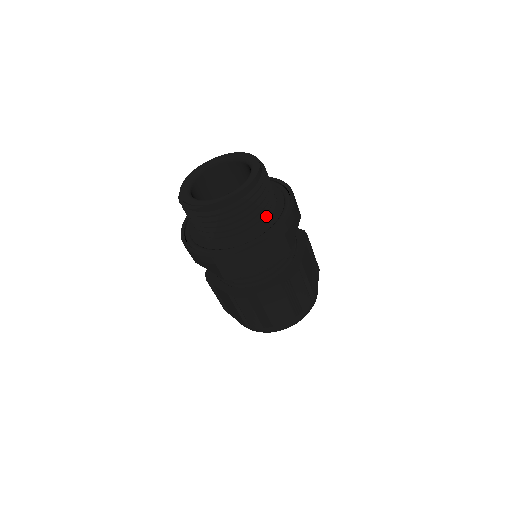
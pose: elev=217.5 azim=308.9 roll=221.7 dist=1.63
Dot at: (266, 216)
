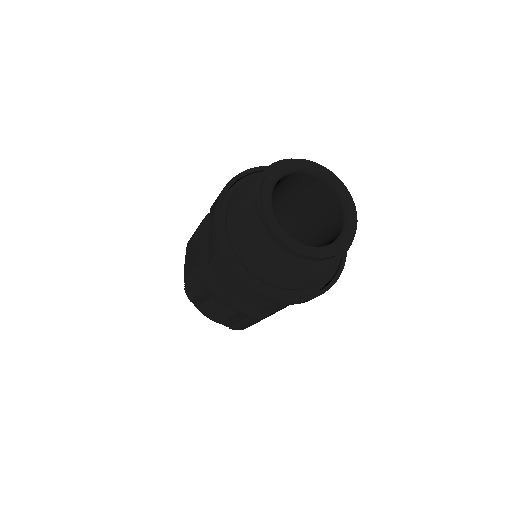
Dot at: occluded
